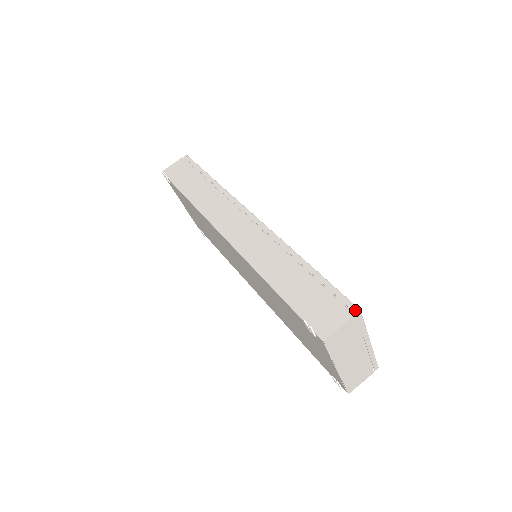
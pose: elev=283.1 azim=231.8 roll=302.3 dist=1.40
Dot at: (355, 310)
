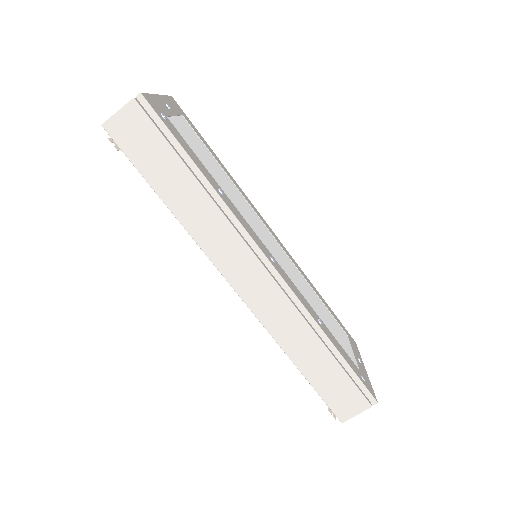
Dot at: (373, 403)
